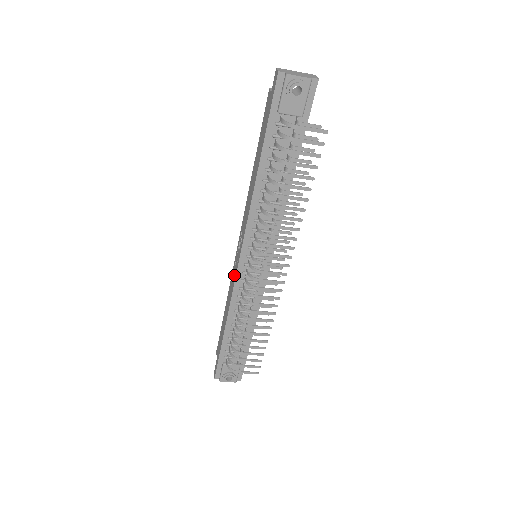
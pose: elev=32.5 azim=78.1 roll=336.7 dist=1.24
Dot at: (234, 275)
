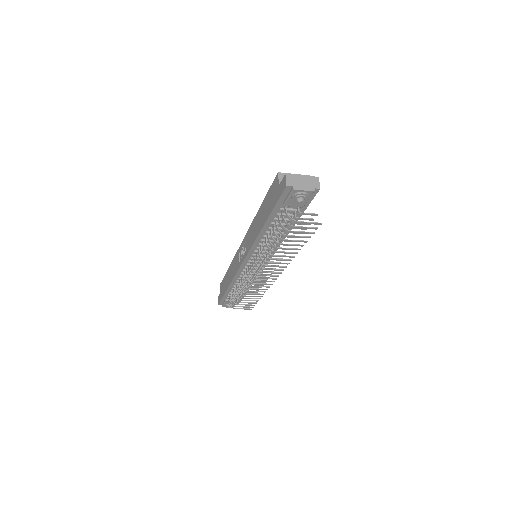
Dot at: (238, 264)
